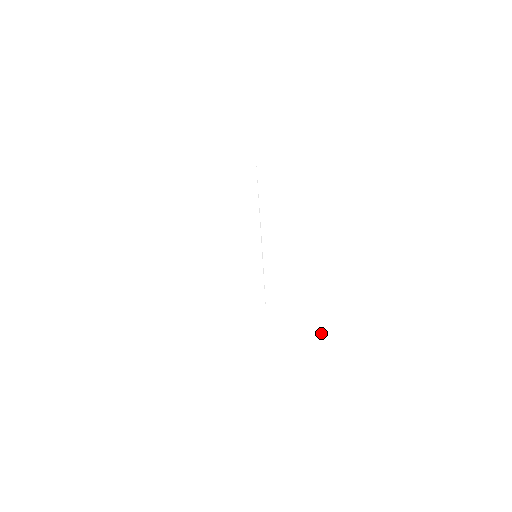
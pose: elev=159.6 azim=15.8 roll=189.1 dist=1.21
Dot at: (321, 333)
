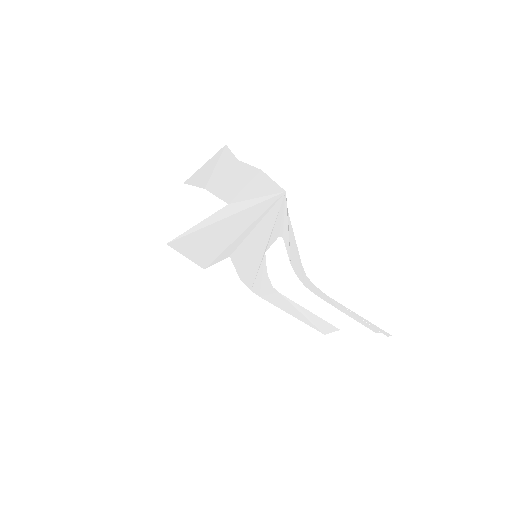
Dot at: (298, 318)
